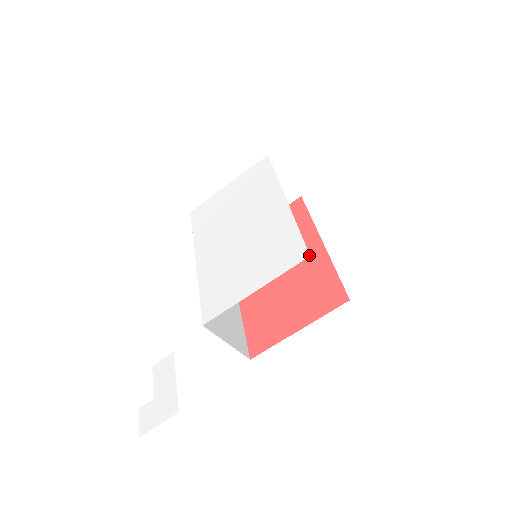
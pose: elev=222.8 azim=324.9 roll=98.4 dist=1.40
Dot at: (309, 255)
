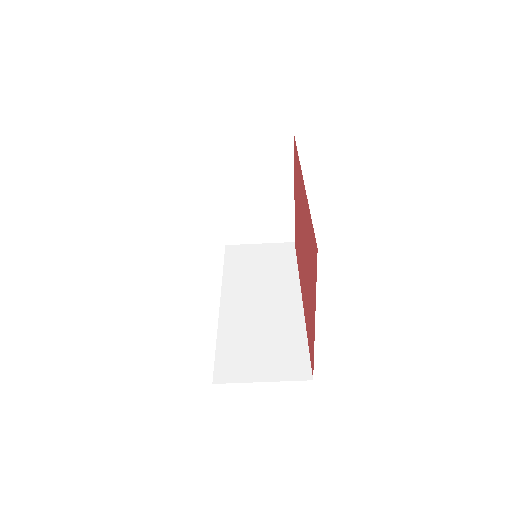
Dot at: occluded
